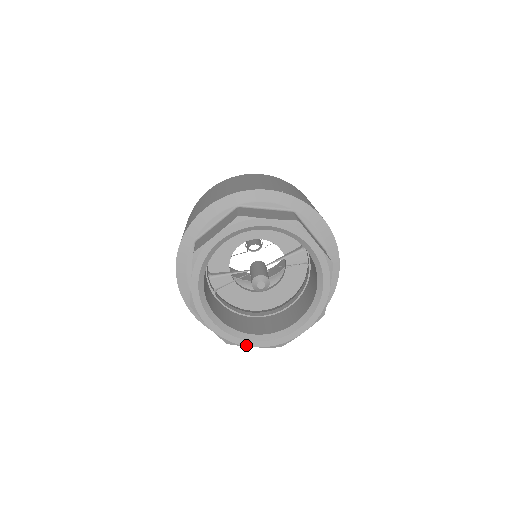
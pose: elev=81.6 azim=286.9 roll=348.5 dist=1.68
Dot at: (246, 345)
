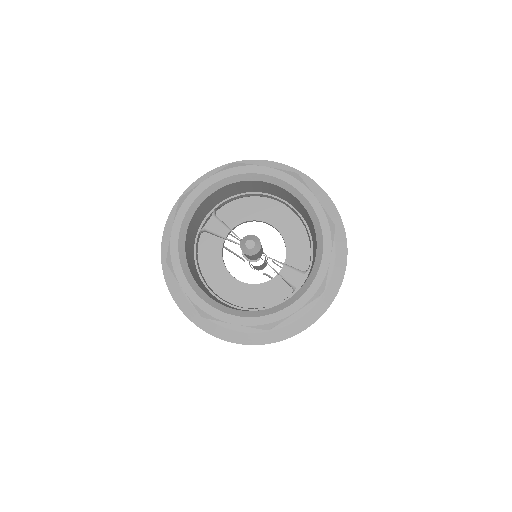
Dot at: (179, 280)
